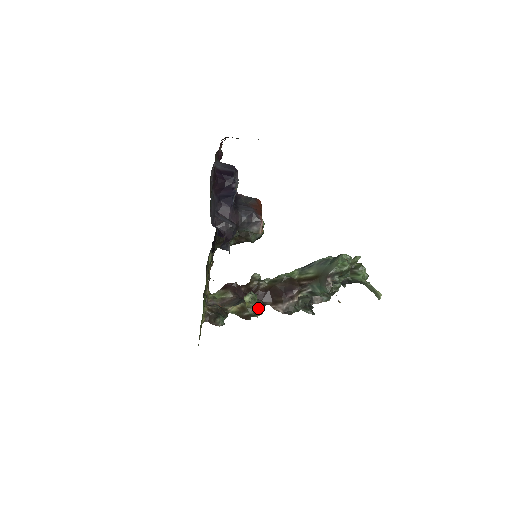
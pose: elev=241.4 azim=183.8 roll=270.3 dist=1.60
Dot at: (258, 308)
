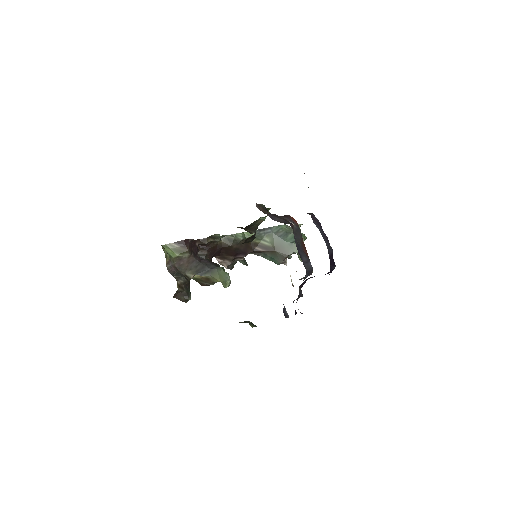
Dot at: occluded
